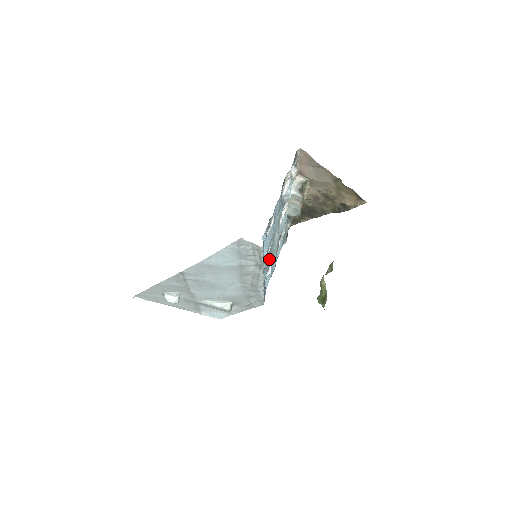
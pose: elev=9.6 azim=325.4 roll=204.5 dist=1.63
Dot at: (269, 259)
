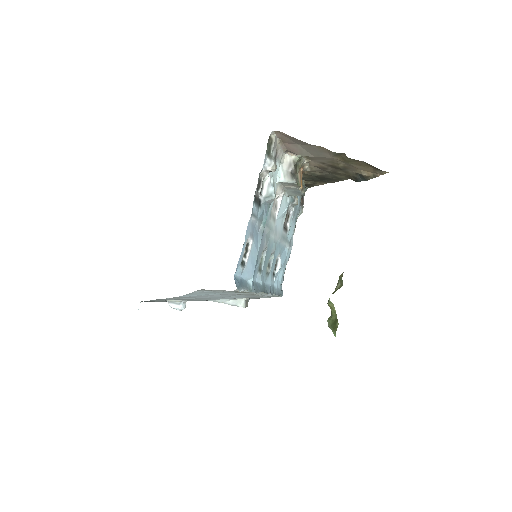
Dot at: (271, 260)
